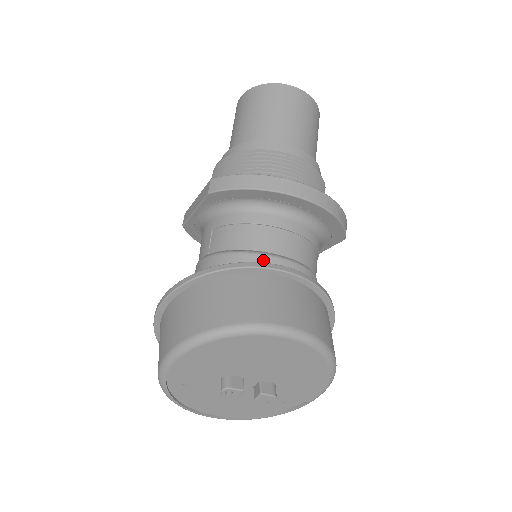
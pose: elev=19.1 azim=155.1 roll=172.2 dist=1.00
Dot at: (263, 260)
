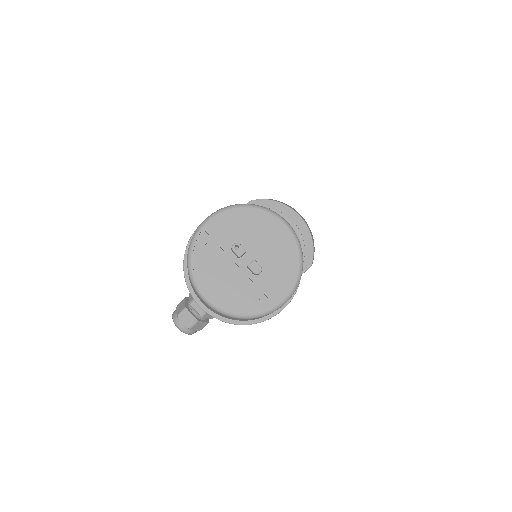
Dot at: occluded
